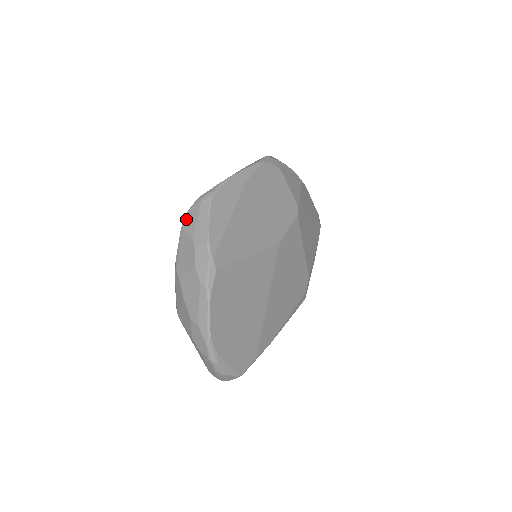
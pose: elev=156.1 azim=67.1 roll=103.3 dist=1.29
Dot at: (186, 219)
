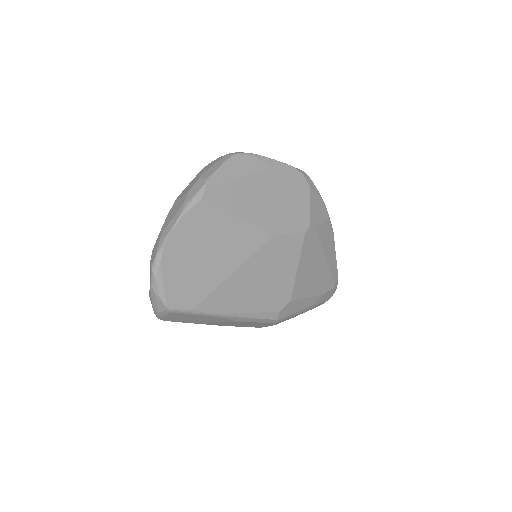
Dot at: (208, 164)
